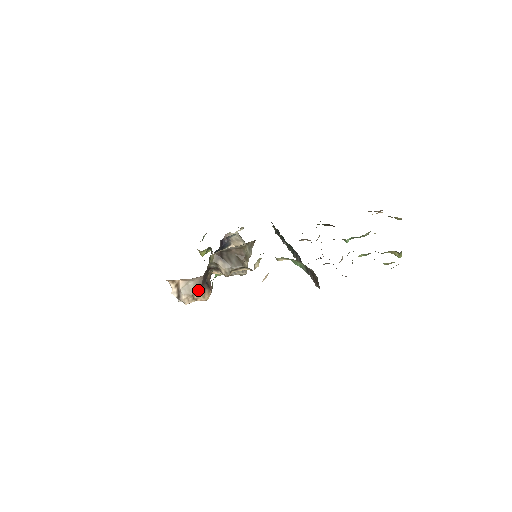
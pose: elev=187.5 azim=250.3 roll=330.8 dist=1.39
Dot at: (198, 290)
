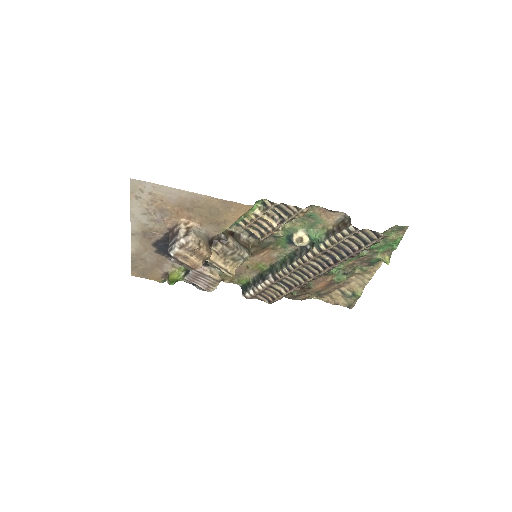
Dot at: (206, 241)
